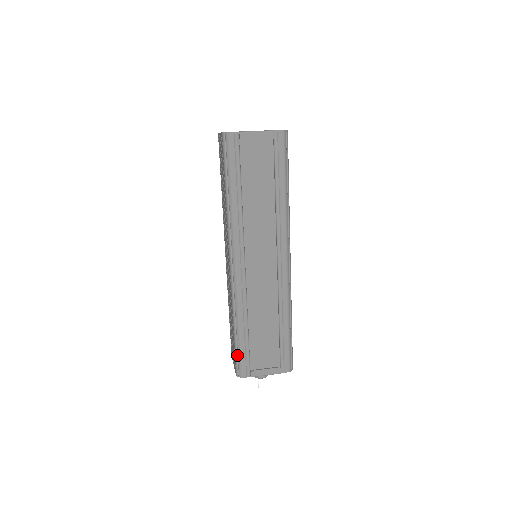
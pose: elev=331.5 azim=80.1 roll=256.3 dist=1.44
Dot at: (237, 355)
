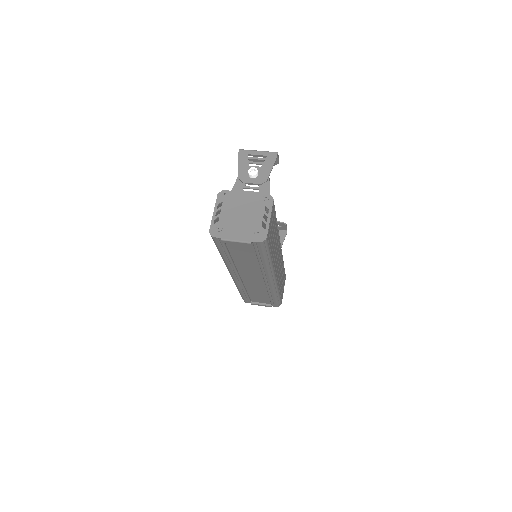
Dot at: (241, 296)
